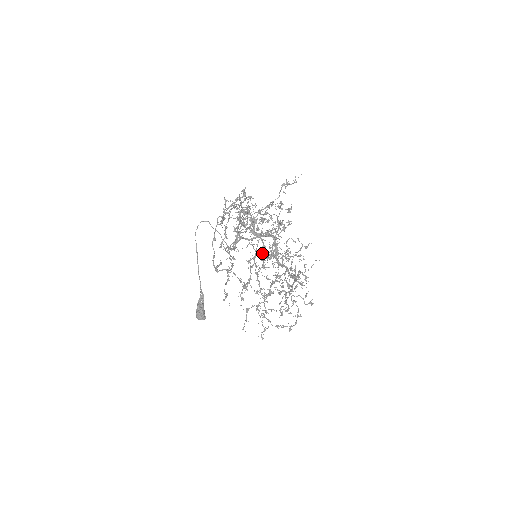
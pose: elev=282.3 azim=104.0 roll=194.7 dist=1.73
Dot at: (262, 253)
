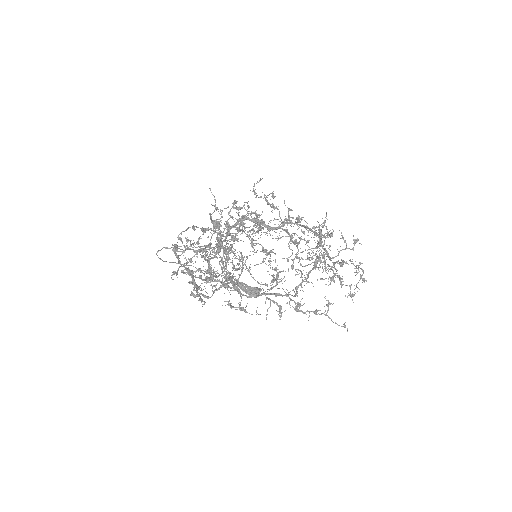
Dot at: occluded
